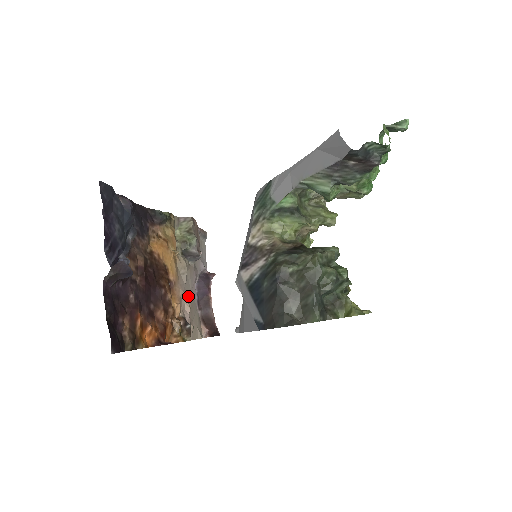
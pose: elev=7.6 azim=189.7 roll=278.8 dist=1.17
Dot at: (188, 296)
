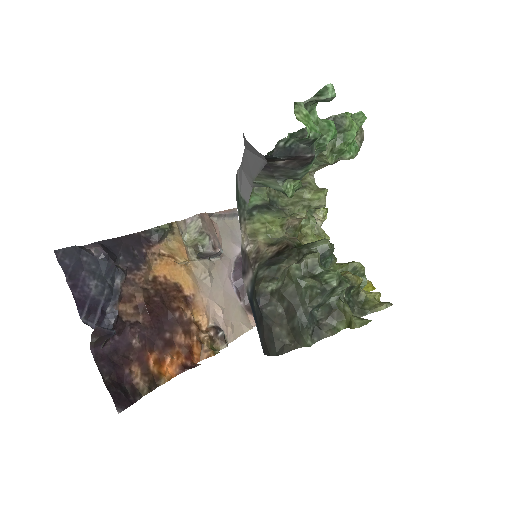
Dot at: (218, 297)
